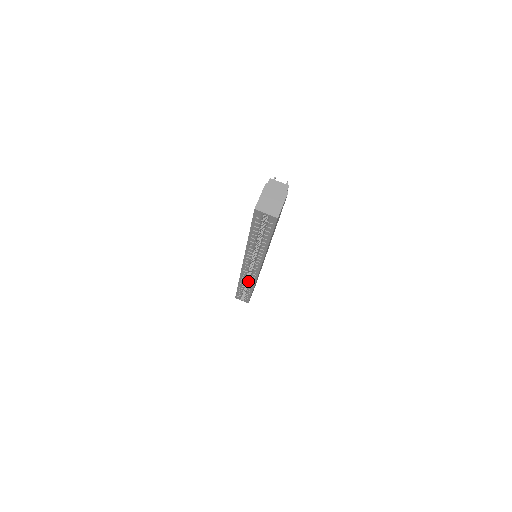
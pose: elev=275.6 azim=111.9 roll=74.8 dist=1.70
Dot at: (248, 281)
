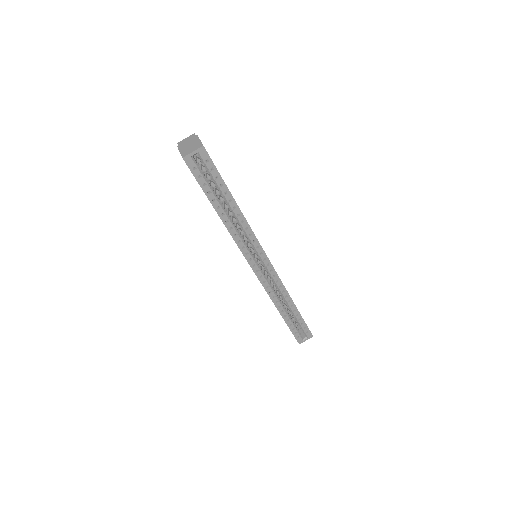
Dot at: occluded
